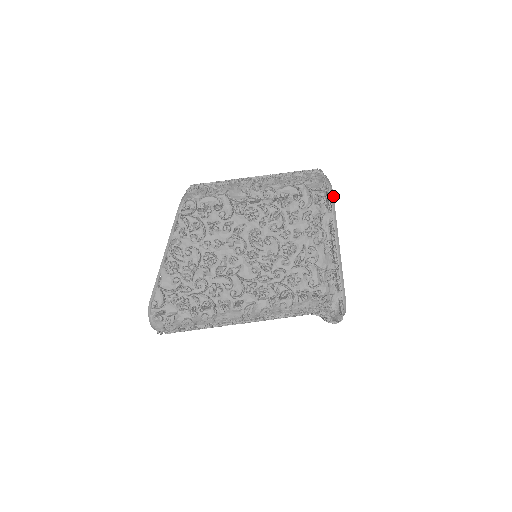
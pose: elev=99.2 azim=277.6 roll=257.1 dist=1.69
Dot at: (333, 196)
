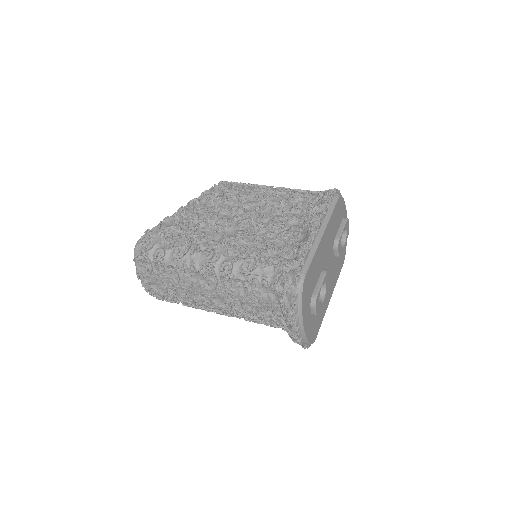
Dot at: (338, 198)
